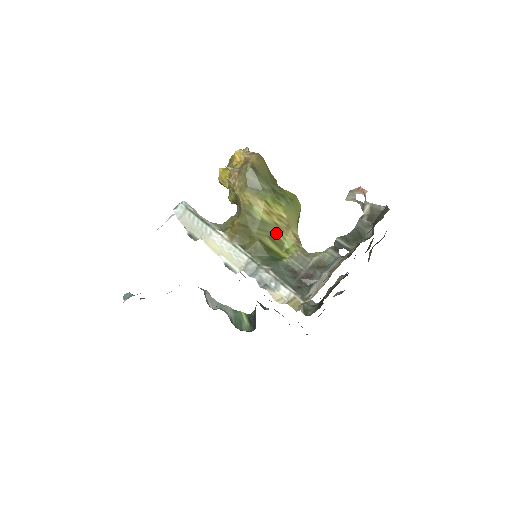
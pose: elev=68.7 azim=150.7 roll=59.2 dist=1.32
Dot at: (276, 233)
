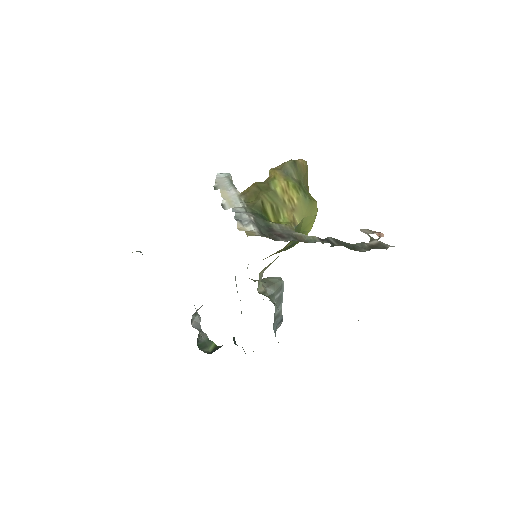
Dot at: (279, 207)
